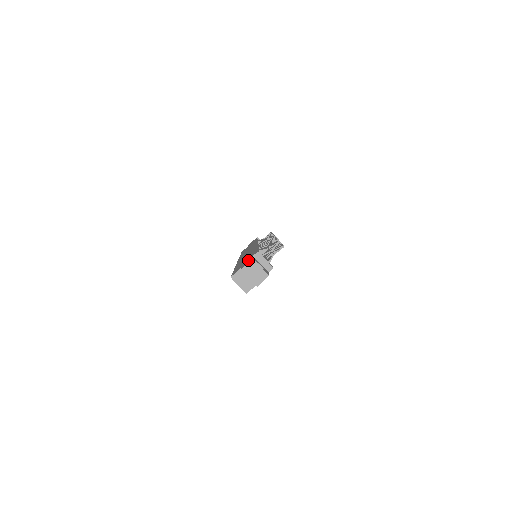
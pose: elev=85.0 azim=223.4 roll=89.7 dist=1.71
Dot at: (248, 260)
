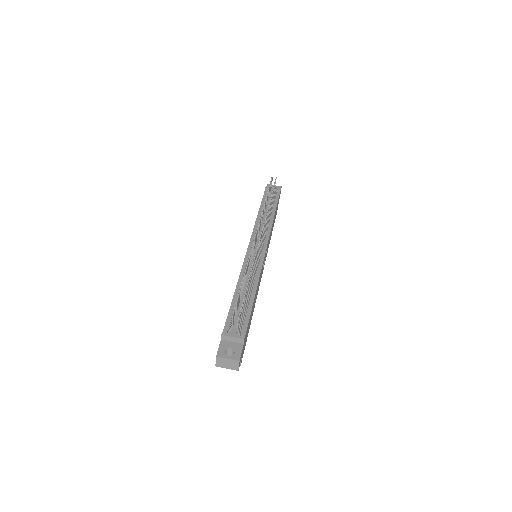
Dot at: occluded
